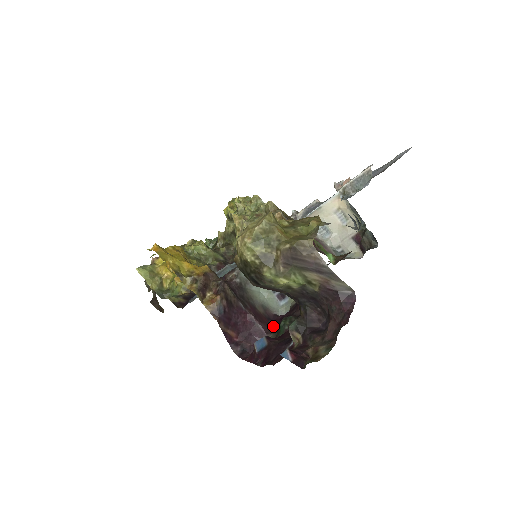
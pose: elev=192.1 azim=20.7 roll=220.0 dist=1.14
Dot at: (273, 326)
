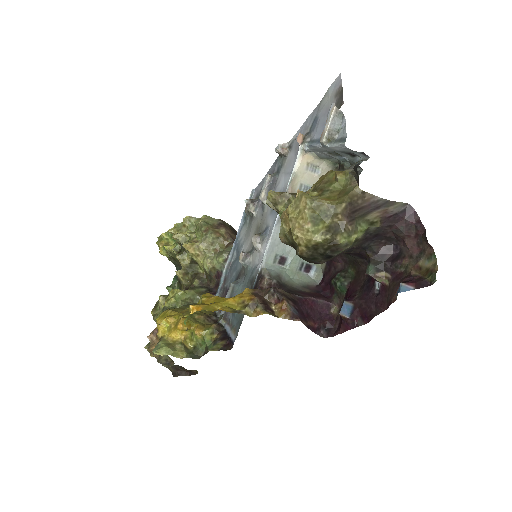
Dot at: (327, 294)
